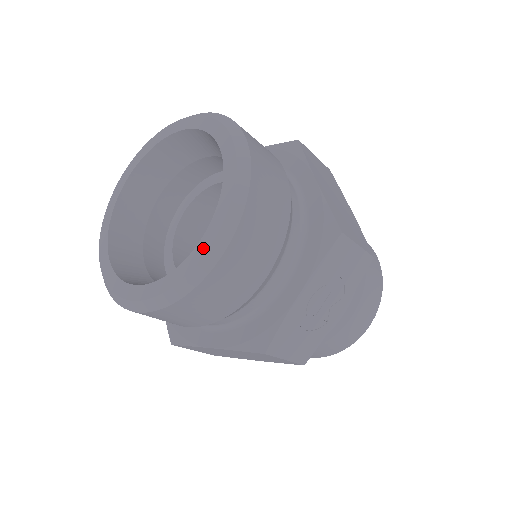
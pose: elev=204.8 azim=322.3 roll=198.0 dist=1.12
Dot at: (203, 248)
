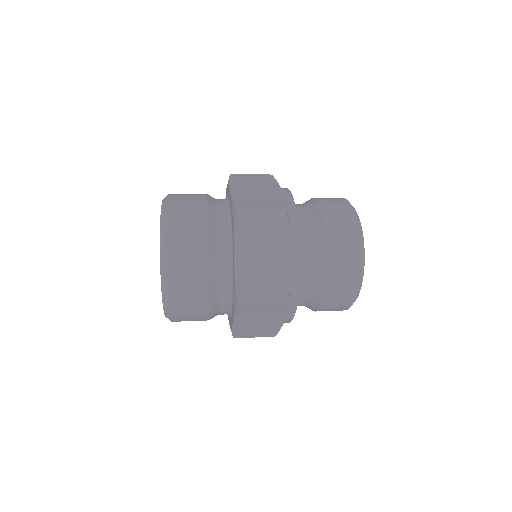
Dot at: (160, 263)
